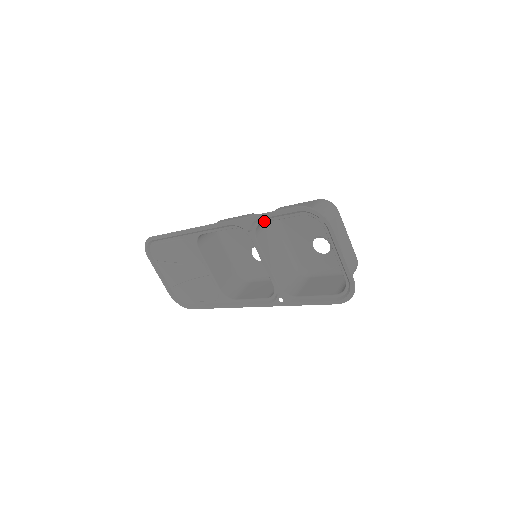
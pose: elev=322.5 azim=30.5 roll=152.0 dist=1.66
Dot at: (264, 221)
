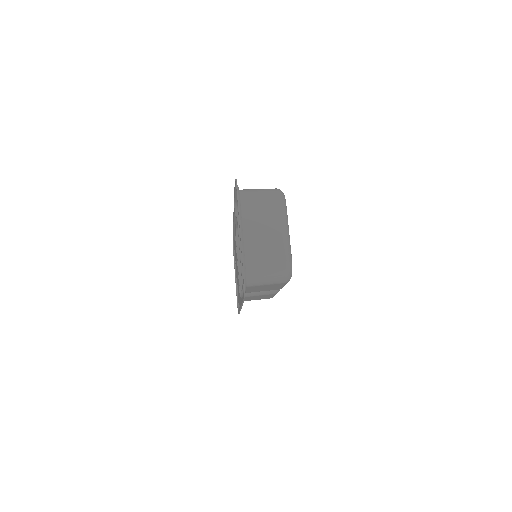
Dot at: (237, 204)
